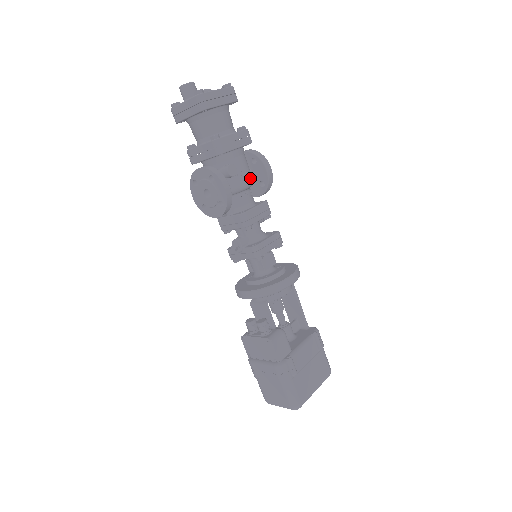
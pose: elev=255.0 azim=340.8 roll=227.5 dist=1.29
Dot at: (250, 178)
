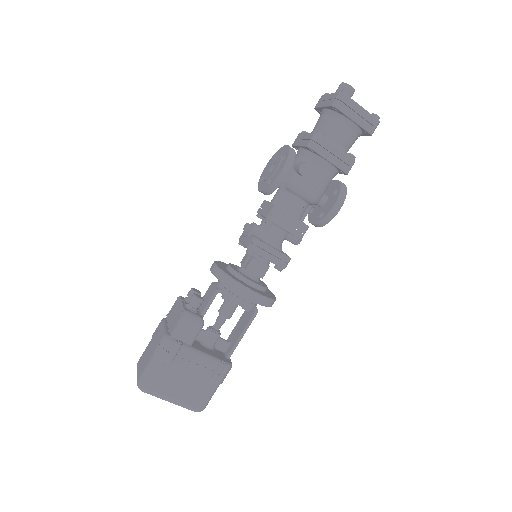
Dot at: (314, 194)
